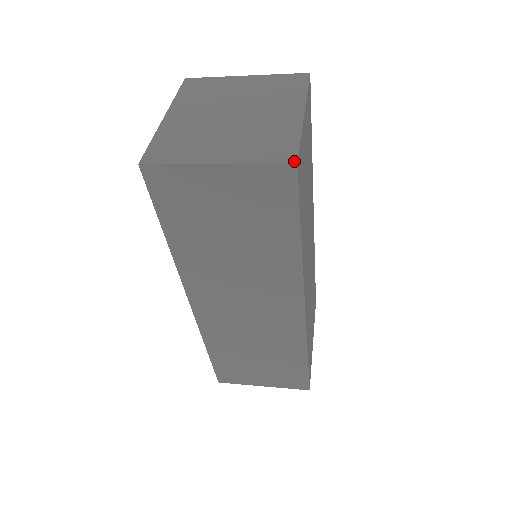
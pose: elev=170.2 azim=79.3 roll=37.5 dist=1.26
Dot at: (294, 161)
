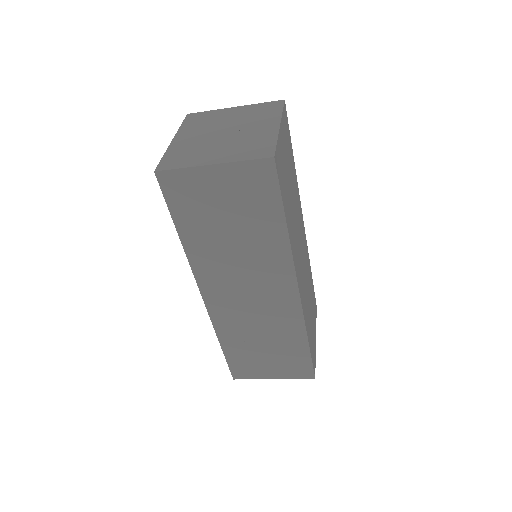
Dot at: (272, 156)
